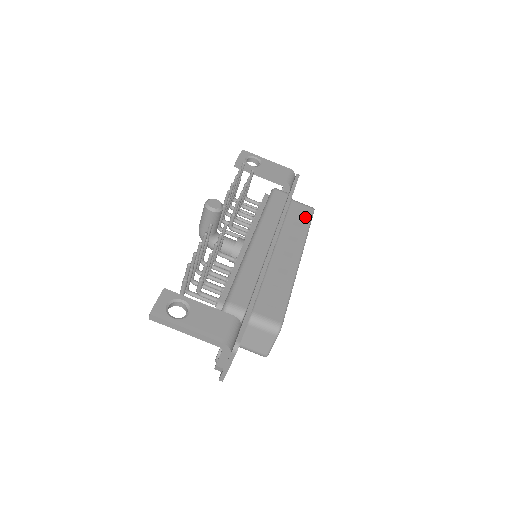
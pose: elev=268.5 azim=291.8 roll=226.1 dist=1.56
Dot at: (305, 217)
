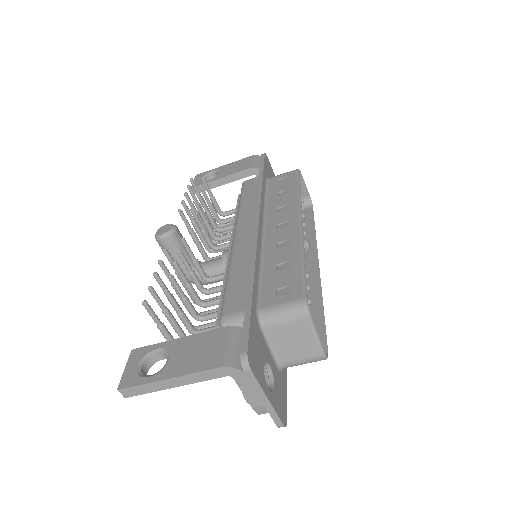
Dot at: (290, 182)
